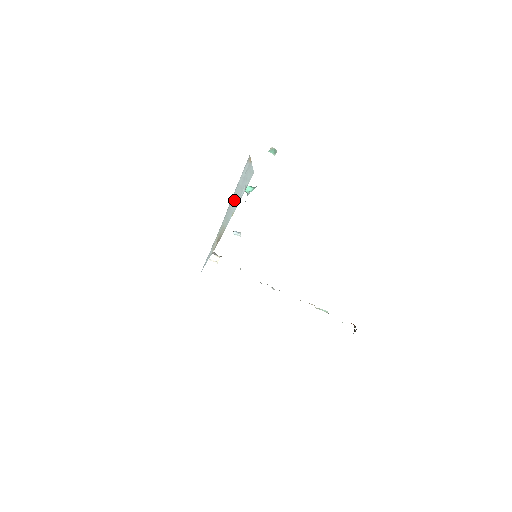
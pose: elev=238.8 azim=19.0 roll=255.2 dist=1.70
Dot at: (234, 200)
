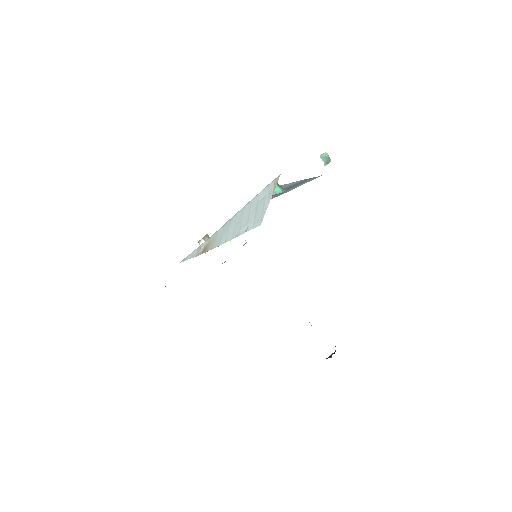
Dot at: (237, 220)
